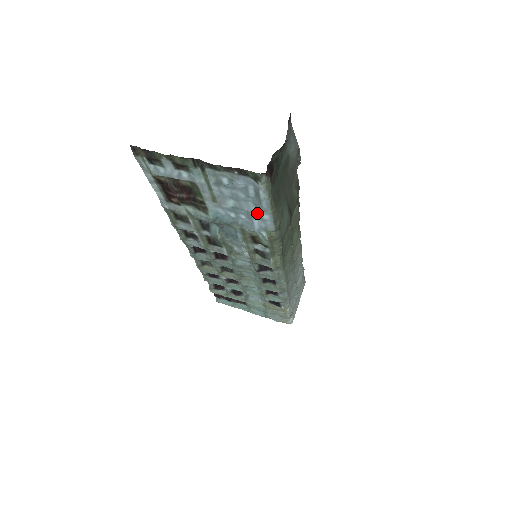
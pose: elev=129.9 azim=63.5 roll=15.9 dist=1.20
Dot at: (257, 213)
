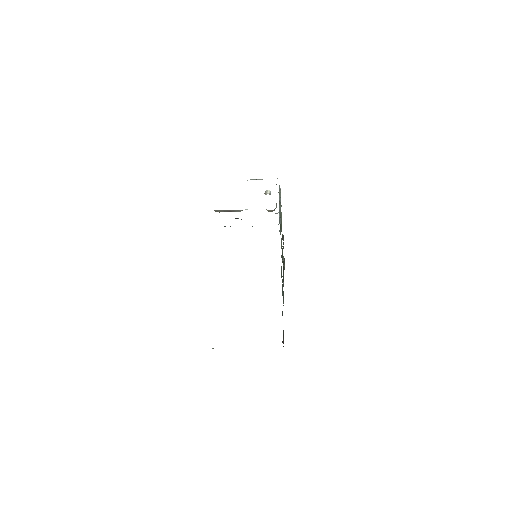
Dot at: occluded
